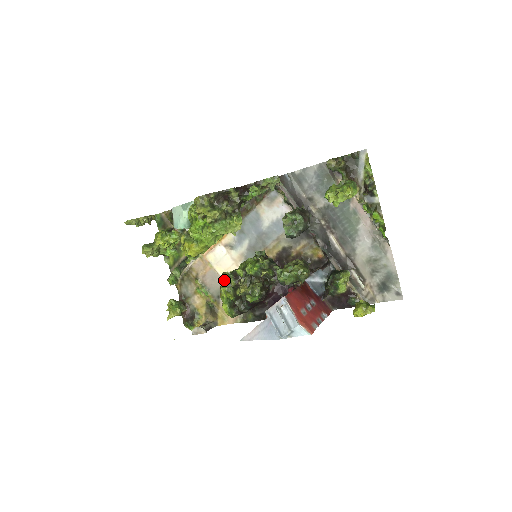
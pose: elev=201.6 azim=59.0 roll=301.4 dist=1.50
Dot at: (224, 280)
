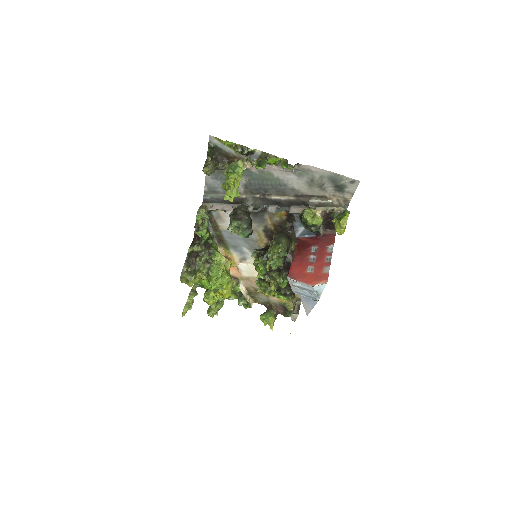
Dot at: (260, 288)
